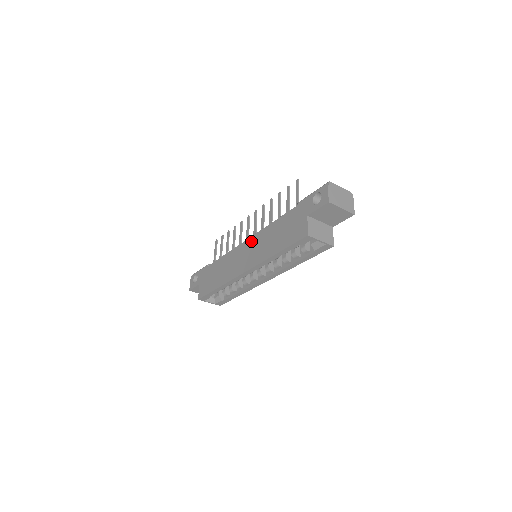
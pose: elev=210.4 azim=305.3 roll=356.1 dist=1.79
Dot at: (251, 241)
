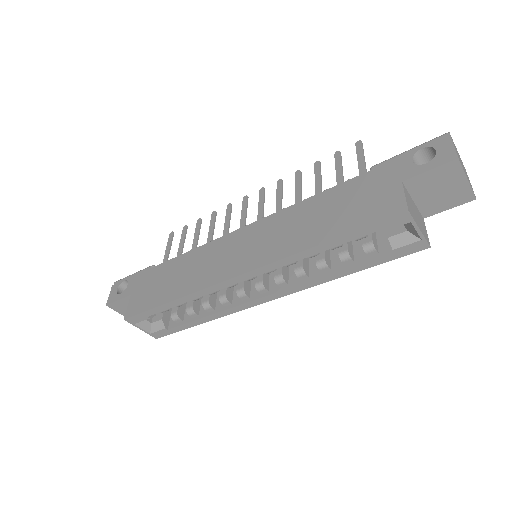
Dot at: (258, 226)
